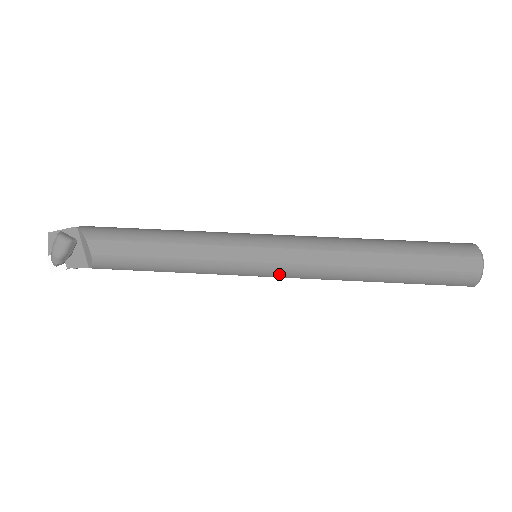
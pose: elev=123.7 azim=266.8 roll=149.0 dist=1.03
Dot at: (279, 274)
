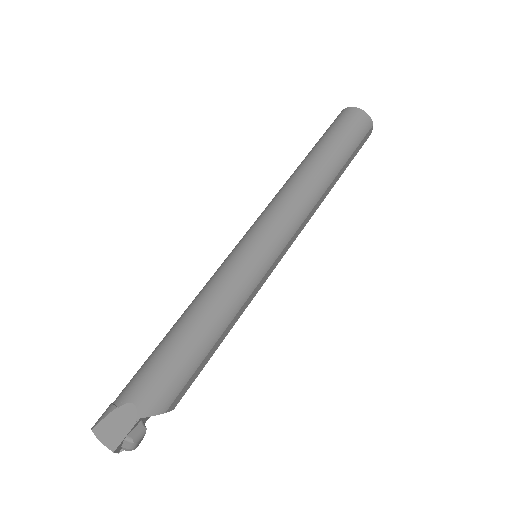
Dot at: occluded
